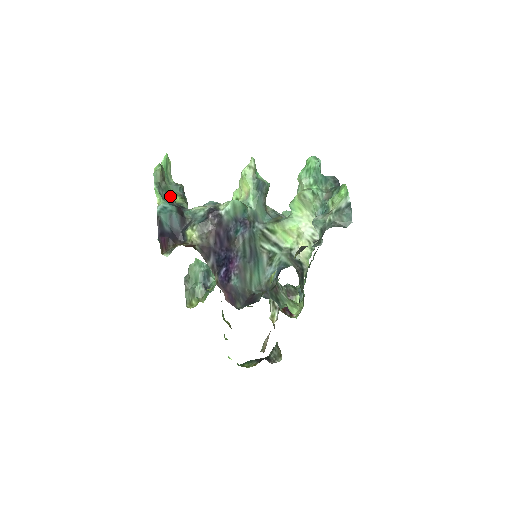
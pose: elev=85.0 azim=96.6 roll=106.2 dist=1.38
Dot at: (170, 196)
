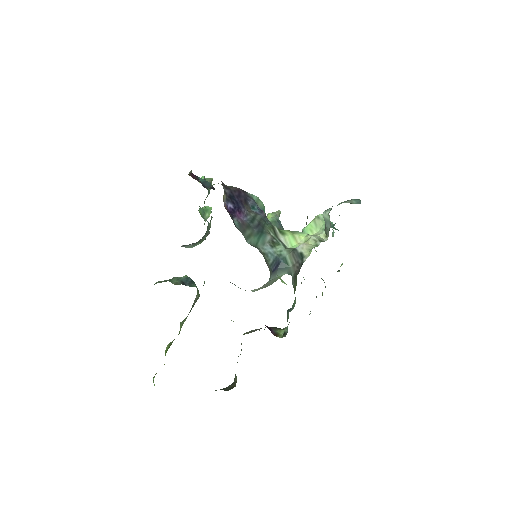
Dot at: (208, 191)
